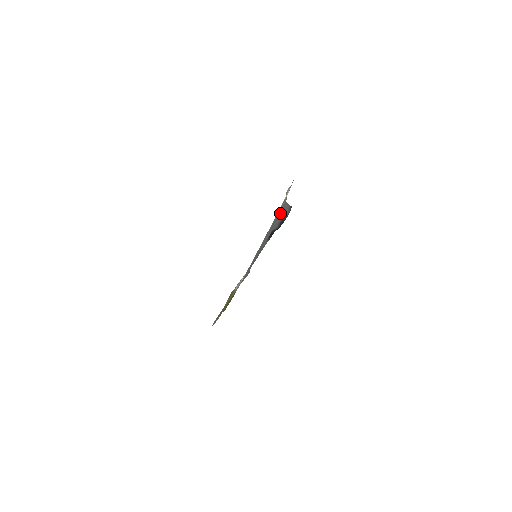
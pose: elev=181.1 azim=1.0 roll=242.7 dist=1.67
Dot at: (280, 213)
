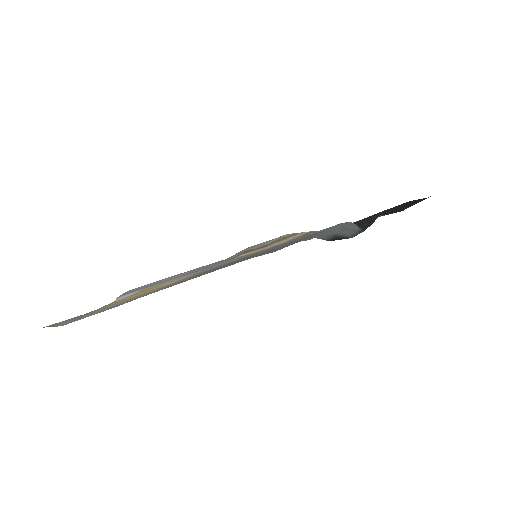
Dot at: (326, 230)
